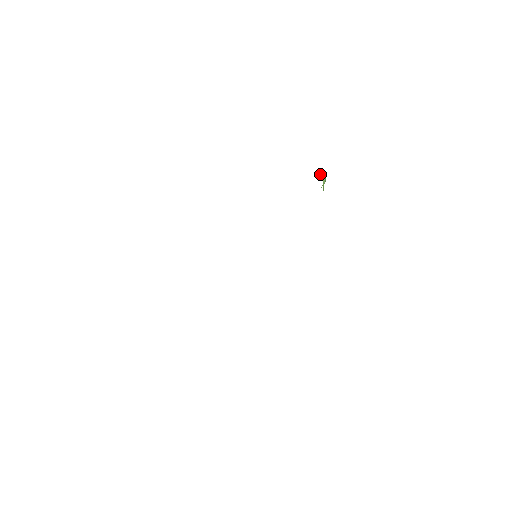
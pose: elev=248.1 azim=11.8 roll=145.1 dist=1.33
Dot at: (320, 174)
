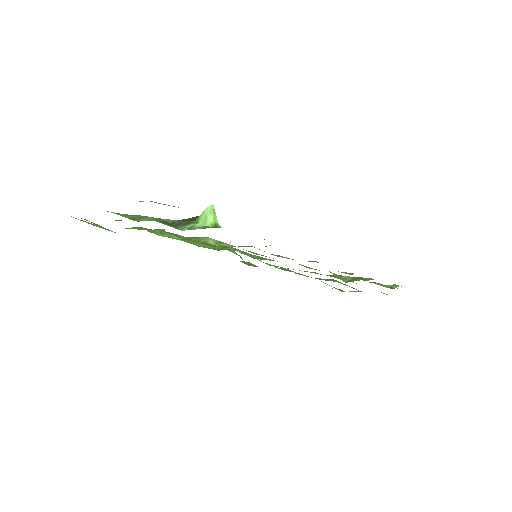
Dot at: (200, 220)
